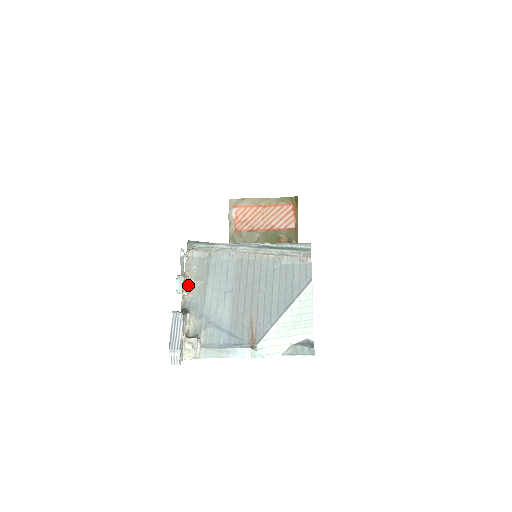
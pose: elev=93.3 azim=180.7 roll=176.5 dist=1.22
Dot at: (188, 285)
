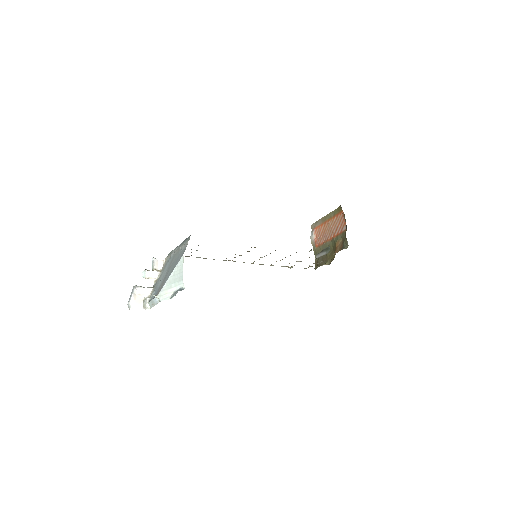
Dot at: (157, 275)
